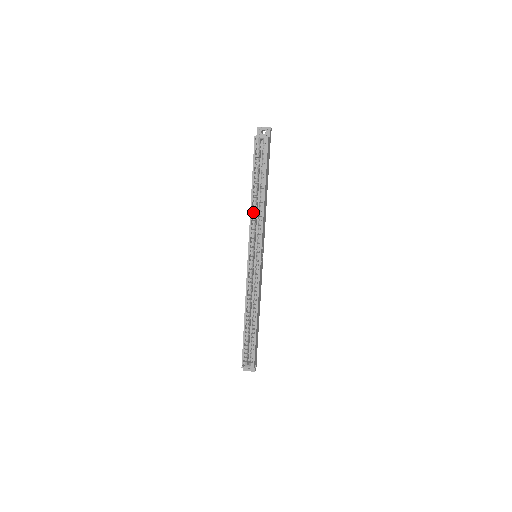
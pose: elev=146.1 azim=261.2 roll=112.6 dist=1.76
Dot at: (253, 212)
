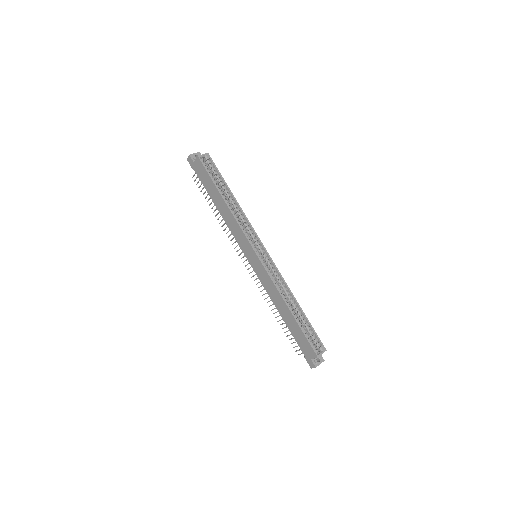
Dot at: (235, 215)
